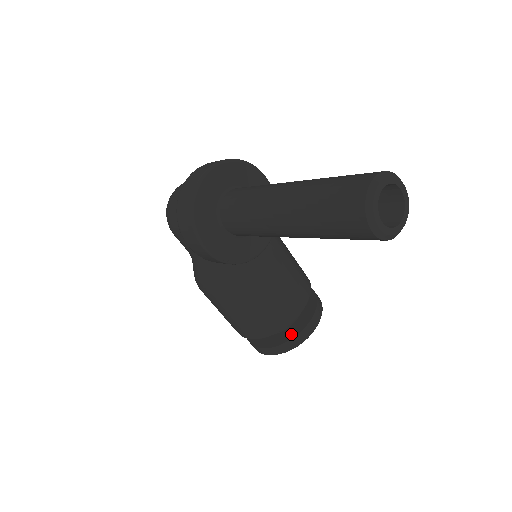
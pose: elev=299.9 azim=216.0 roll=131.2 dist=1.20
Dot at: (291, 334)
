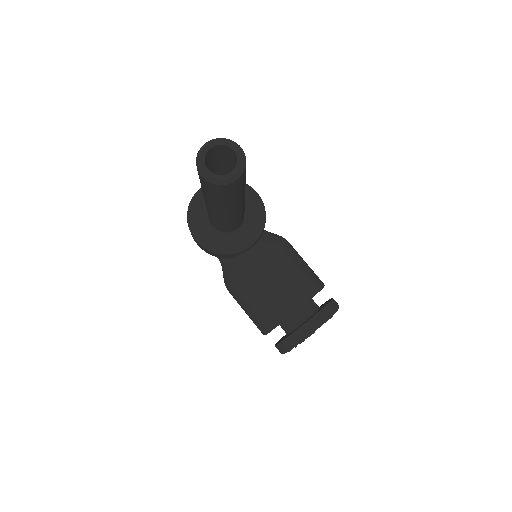
Dot at: occluded
